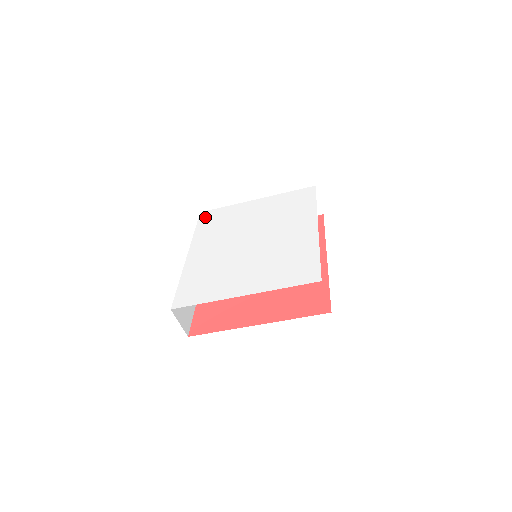
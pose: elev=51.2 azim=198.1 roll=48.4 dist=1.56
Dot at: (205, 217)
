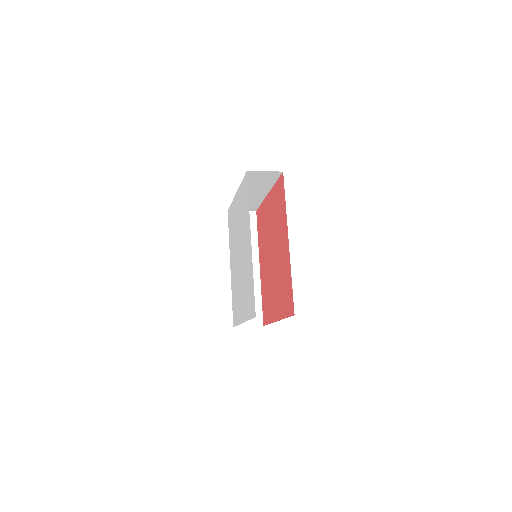
Dot at: (229, 219)
